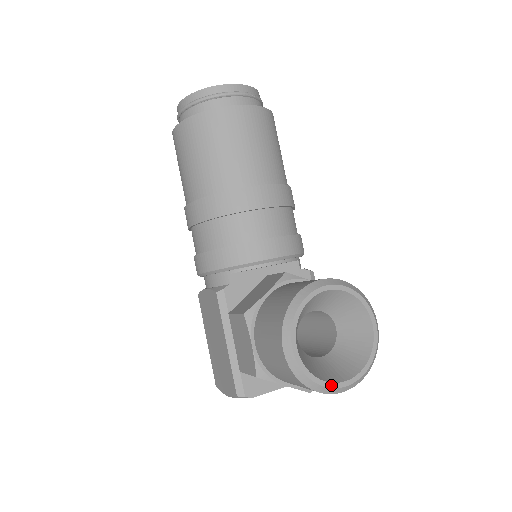
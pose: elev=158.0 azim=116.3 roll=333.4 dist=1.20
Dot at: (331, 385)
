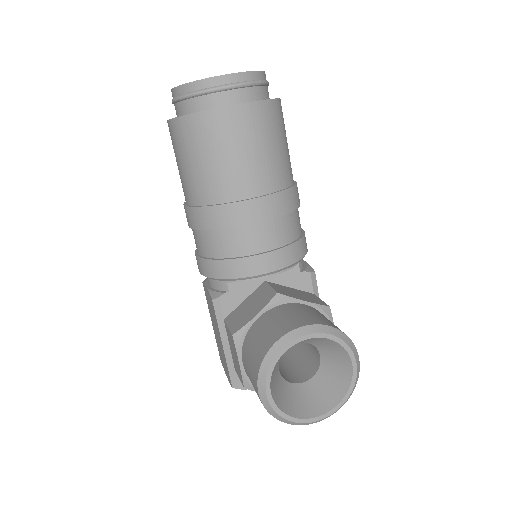
Dot at: (304, 421)
